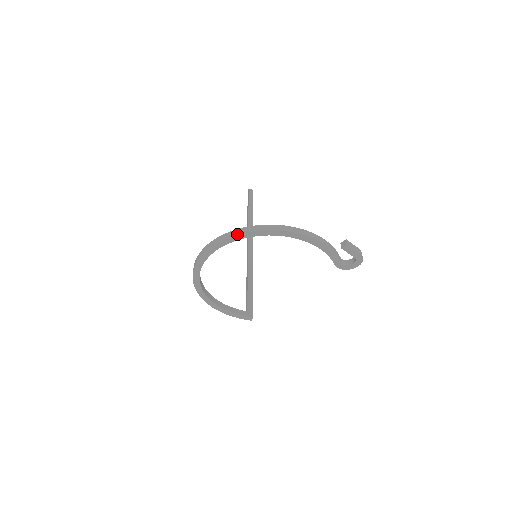
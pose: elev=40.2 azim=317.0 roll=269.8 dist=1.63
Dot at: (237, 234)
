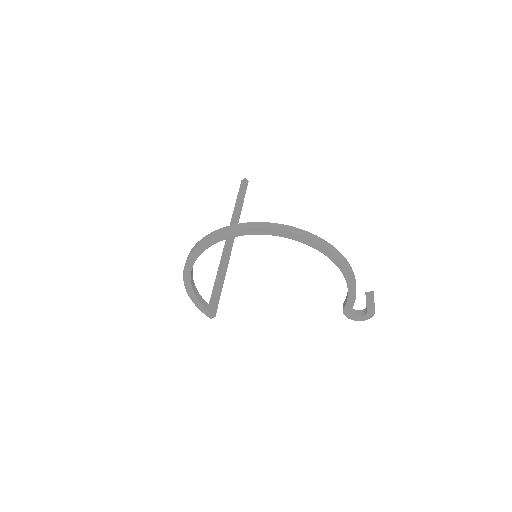
Dot at: (289, 231)
